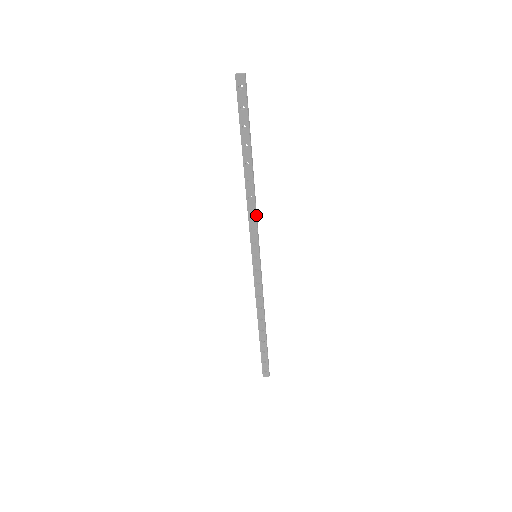
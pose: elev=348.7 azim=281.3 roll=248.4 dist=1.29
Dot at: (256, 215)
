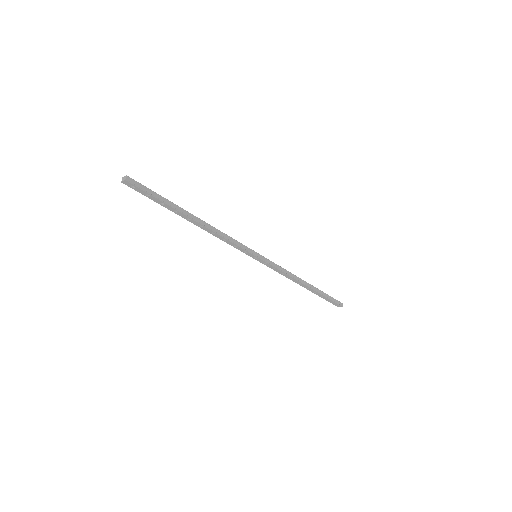
Dot at: (229, 238)
